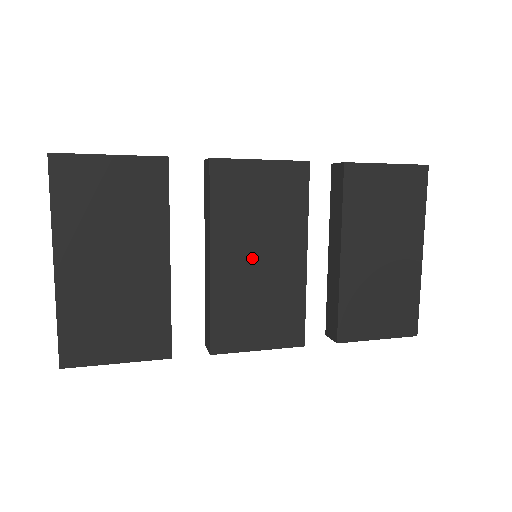
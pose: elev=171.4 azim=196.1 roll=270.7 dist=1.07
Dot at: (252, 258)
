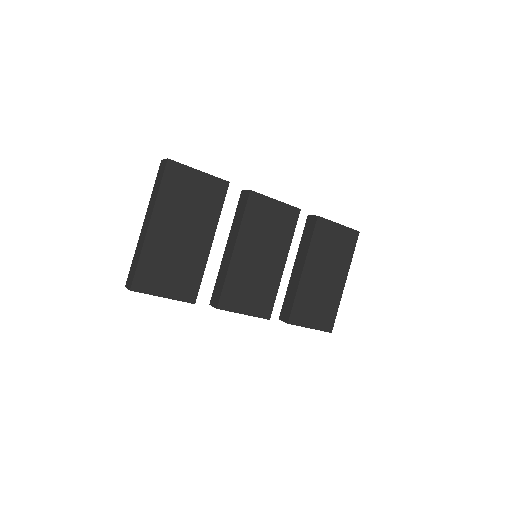
Dot at: (256, 256)
